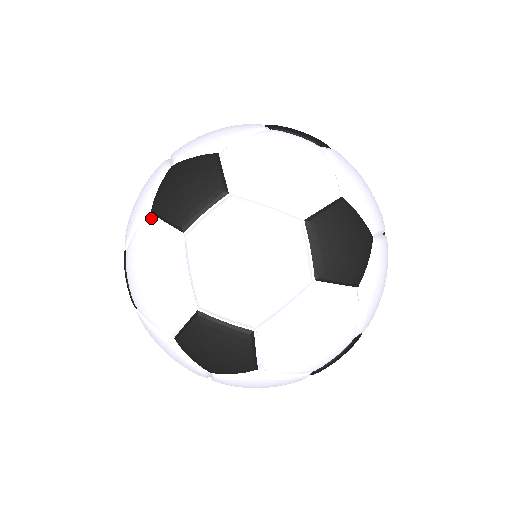
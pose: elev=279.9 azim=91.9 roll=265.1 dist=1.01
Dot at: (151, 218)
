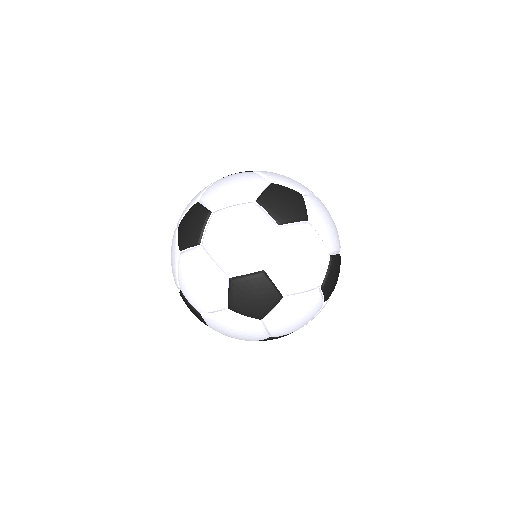
Dot at: (257, 205)
